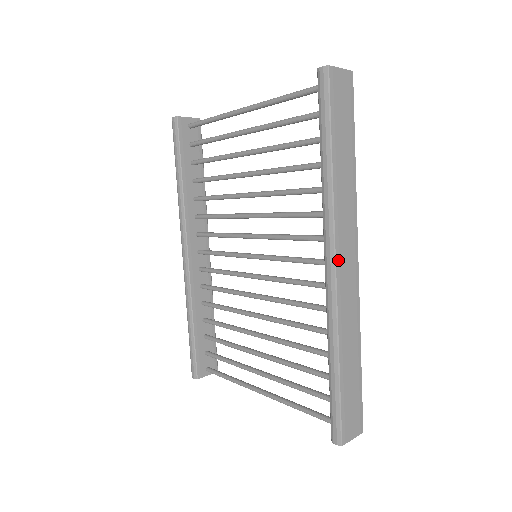
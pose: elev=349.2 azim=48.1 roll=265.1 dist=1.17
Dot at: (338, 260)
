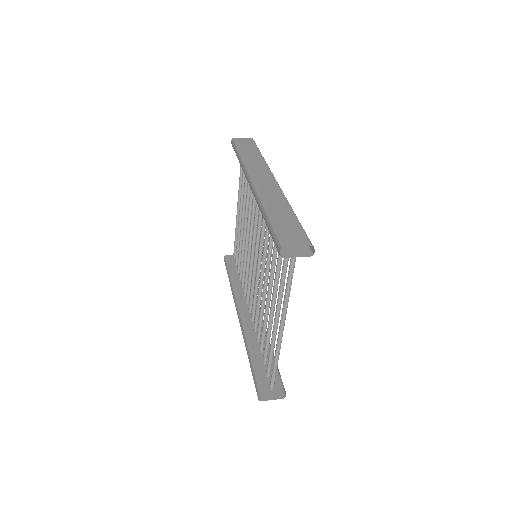
Dot at: (254, 179)
